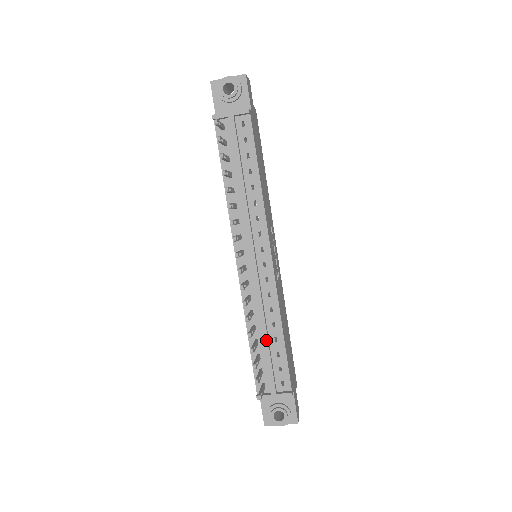
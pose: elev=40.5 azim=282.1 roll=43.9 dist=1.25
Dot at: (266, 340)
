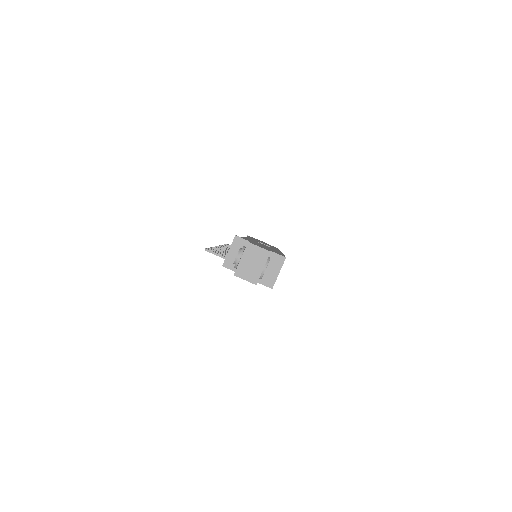
Dot at: occluded
